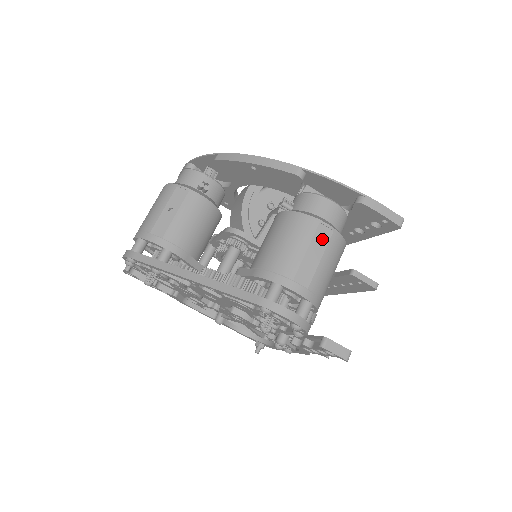
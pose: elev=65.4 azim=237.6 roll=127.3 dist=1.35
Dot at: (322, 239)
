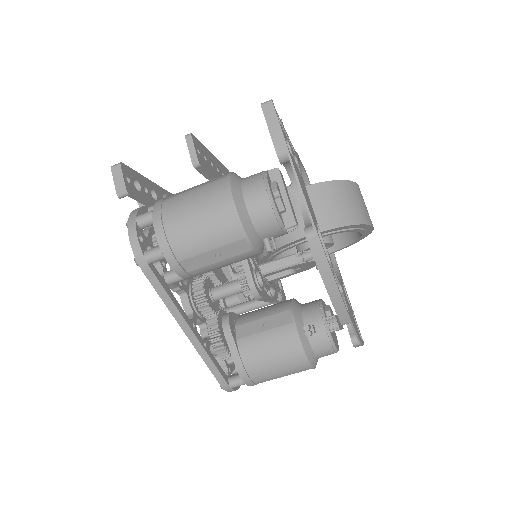
Dot at: occluded
